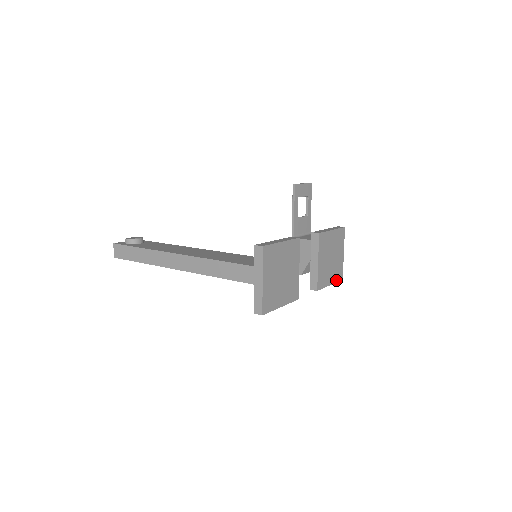
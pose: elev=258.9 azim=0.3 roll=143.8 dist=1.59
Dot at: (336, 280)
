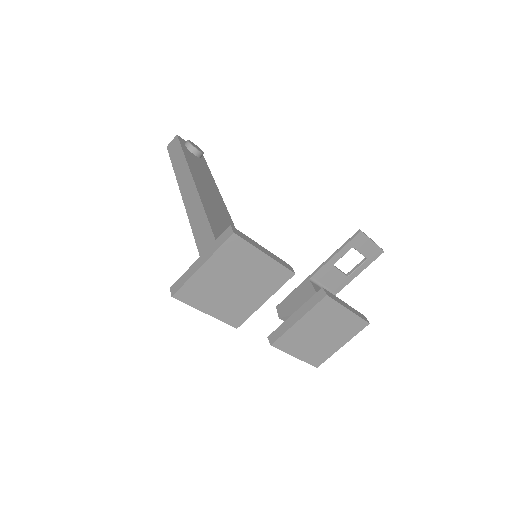
Dot at: (307, 360)
